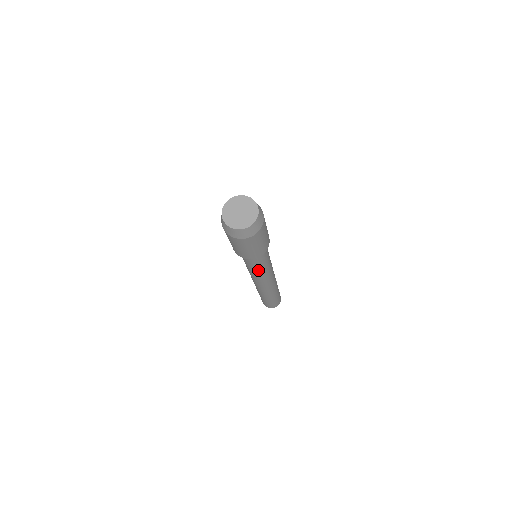
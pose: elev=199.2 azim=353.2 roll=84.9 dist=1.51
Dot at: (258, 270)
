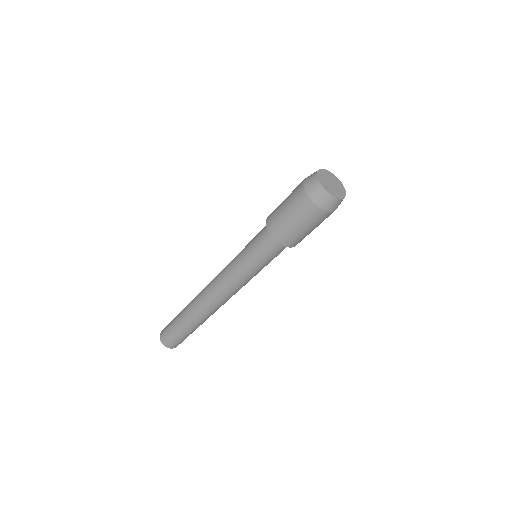
Dot at: (256, 272)
